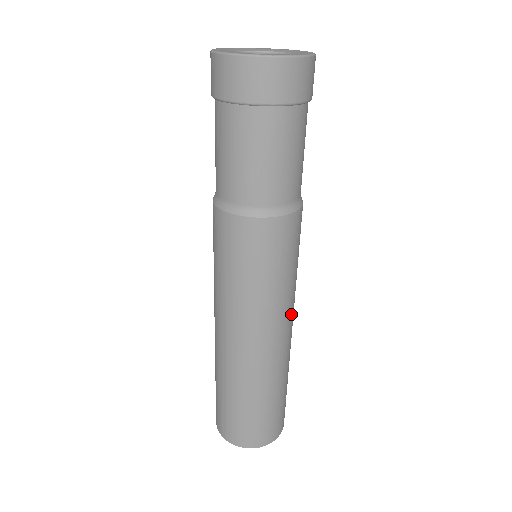
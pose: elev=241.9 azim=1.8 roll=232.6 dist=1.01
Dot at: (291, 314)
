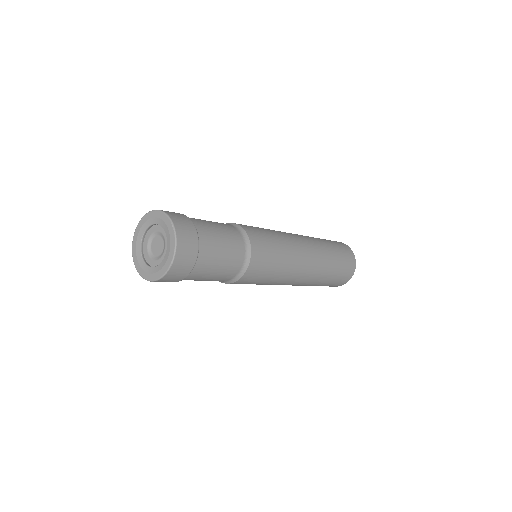
Dot at: occluded
